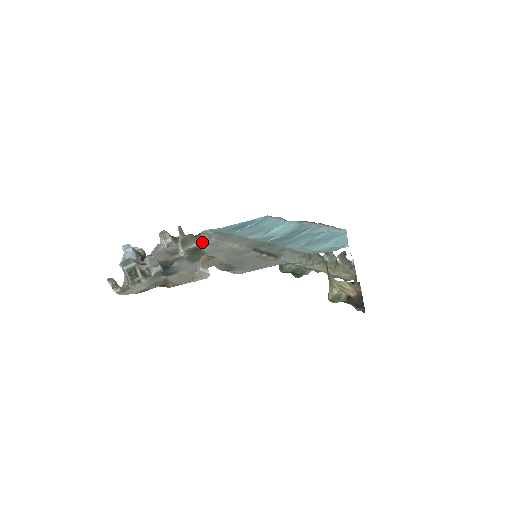
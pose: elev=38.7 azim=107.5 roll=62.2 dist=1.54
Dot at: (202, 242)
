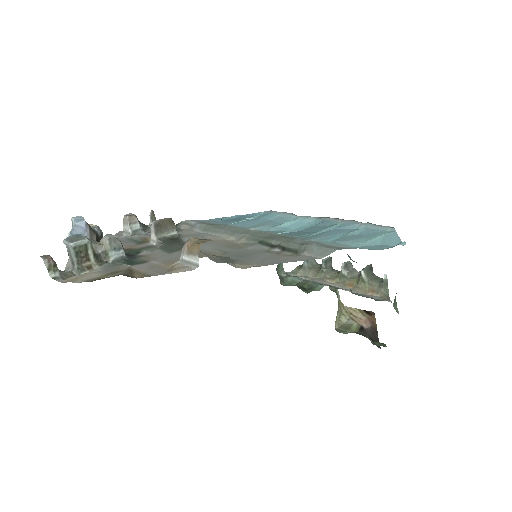
Dot at: (182, 233)
